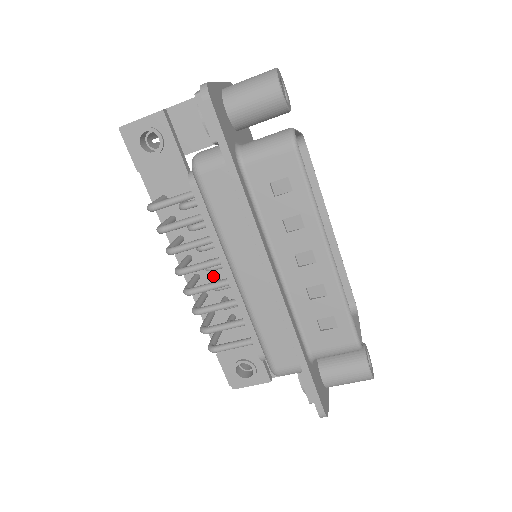
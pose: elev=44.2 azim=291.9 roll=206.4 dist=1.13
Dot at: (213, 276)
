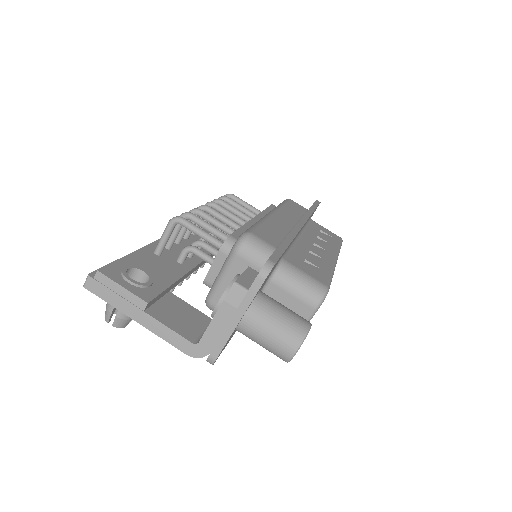
Dot at: occluded
